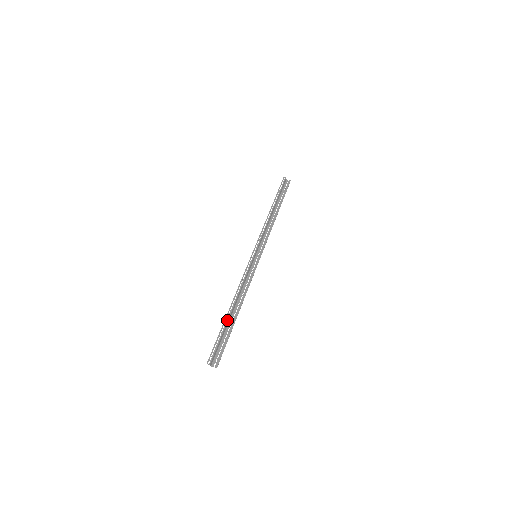
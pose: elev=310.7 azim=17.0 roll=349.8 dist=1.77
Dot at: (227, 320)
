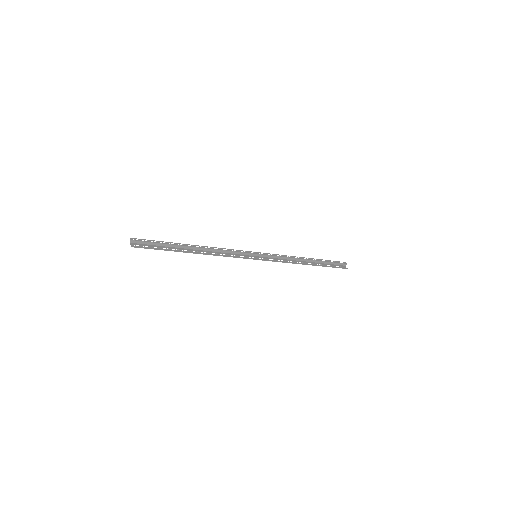
Dot at: (181, 245)
